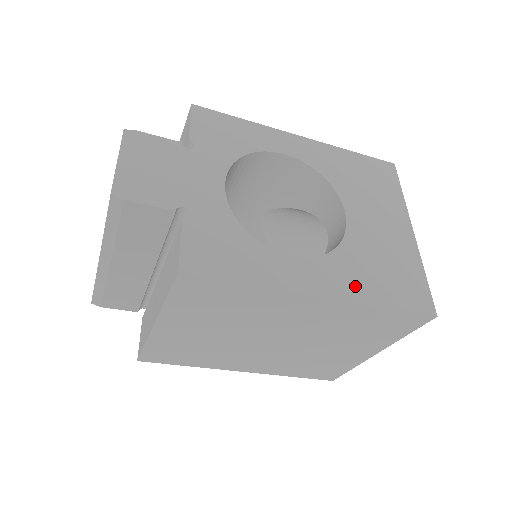
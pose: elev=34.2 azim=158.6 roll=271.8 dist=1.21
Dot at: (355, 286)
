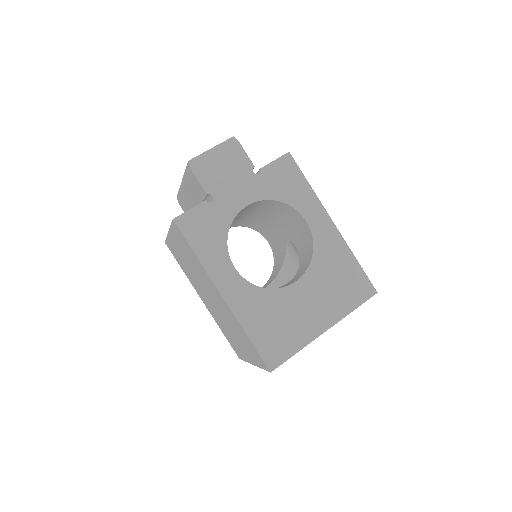
Dot at: (247, 312)
